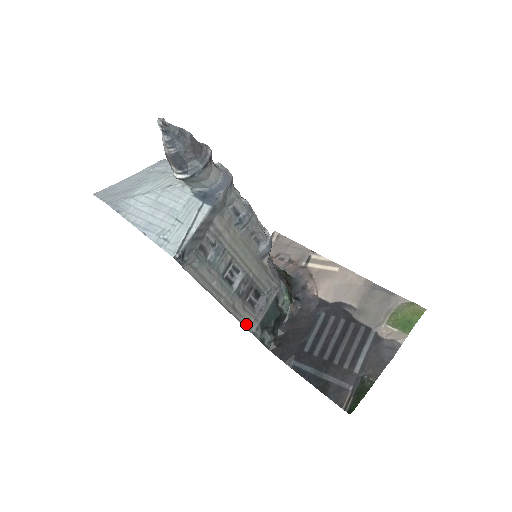
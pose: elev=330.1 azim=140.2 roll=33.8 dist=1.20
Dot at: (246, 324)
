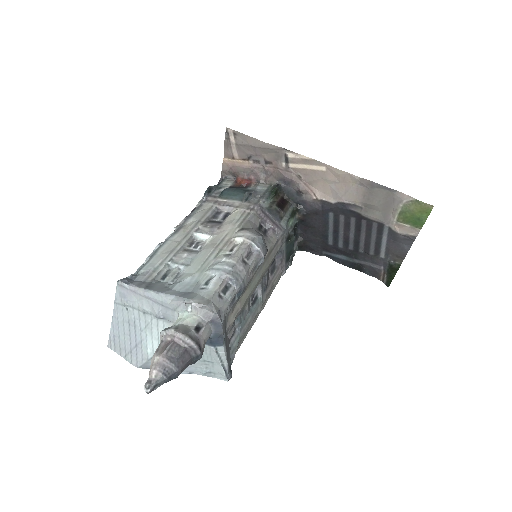
Dot at: (278, 280)
